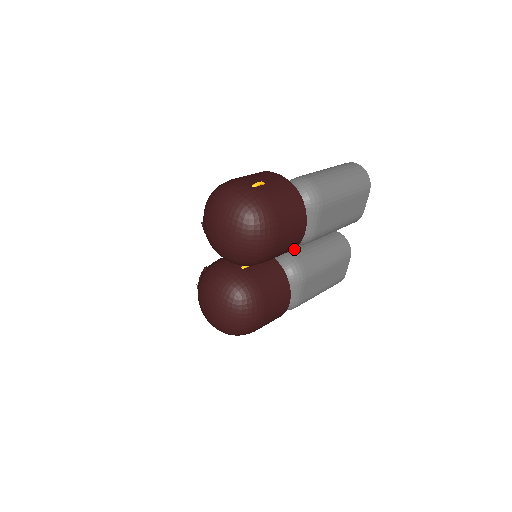
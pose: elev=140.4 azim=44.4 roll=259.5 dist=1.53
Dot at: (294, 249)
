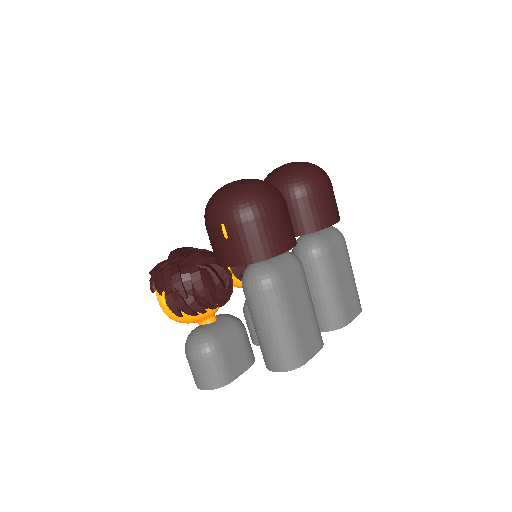
Dot at: occluded
